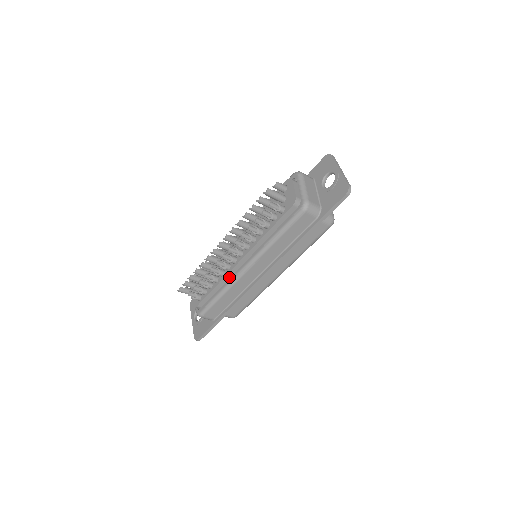
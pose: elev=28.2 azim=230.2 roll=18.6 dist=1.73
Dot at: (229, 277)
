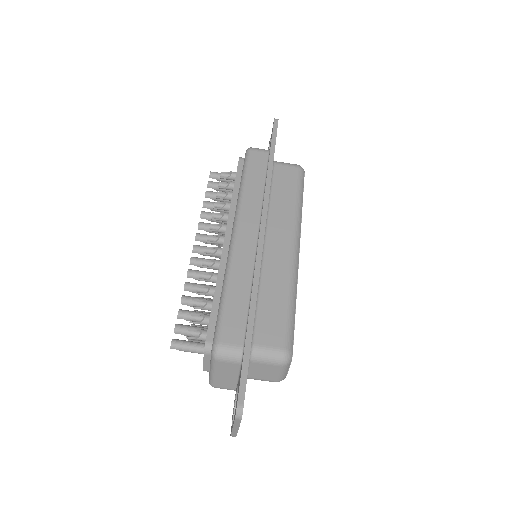
Dot at: occluded
